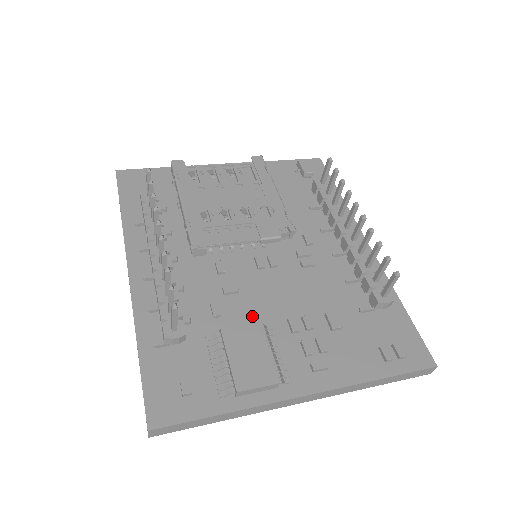
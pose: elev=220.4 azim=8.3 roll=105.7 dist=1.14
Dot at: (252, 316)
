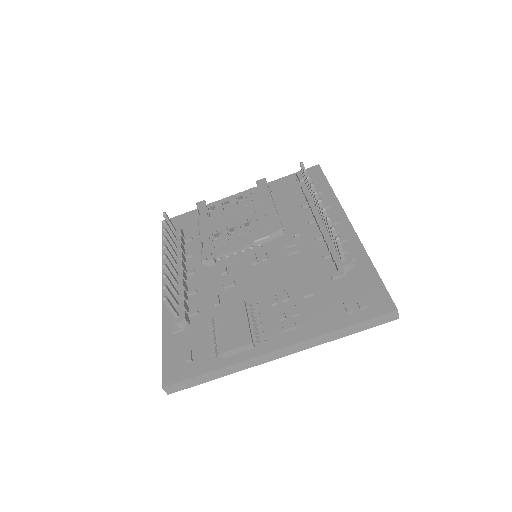
Dot at: (243, 300)
